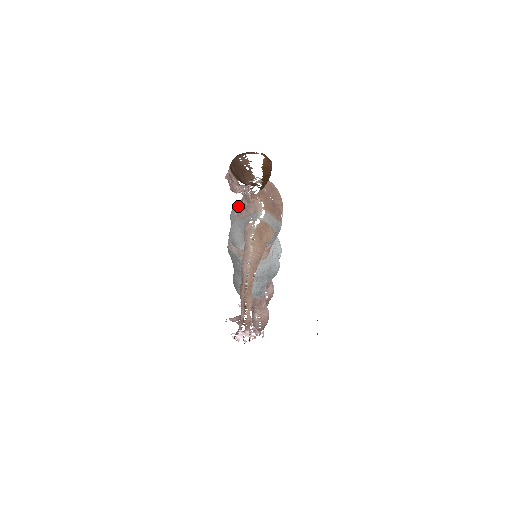
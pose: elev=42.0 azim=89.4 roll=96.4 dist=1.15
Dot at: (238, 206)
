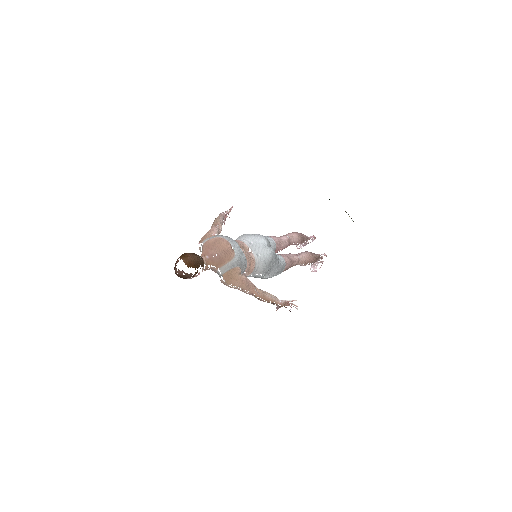
Dot at: occluded
